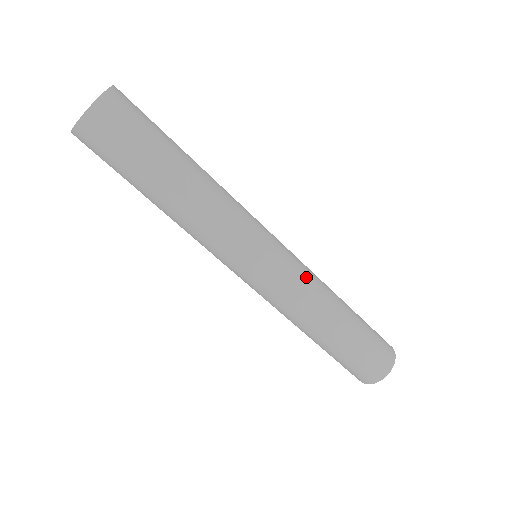
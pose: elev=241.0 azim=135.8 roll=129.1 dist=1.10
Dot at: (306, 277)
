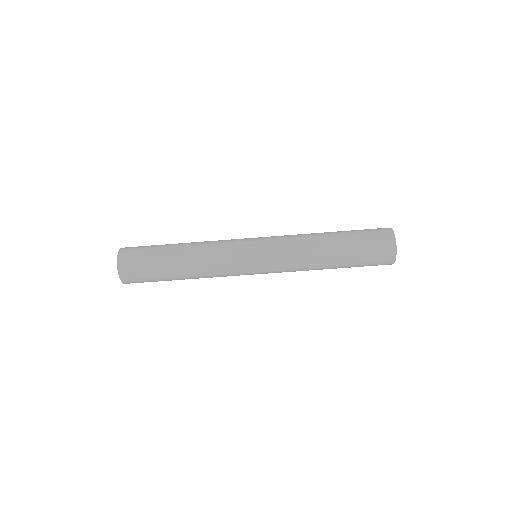
Dot at: occluded
